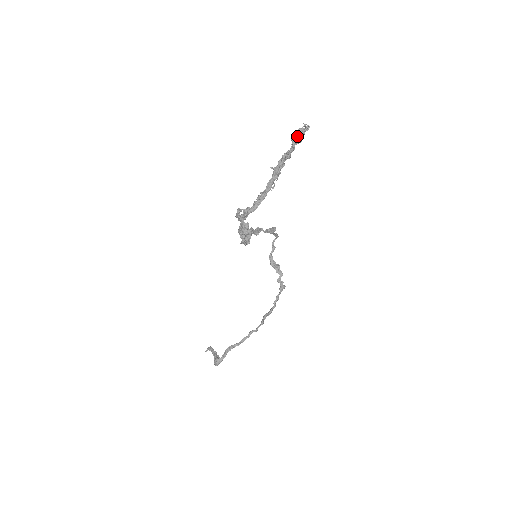
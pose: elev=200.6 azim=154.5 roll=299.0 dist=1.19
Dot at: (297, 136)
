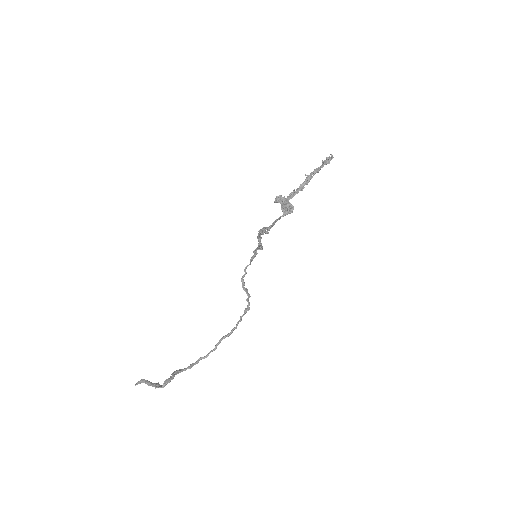
Dot at: (325, 160)
